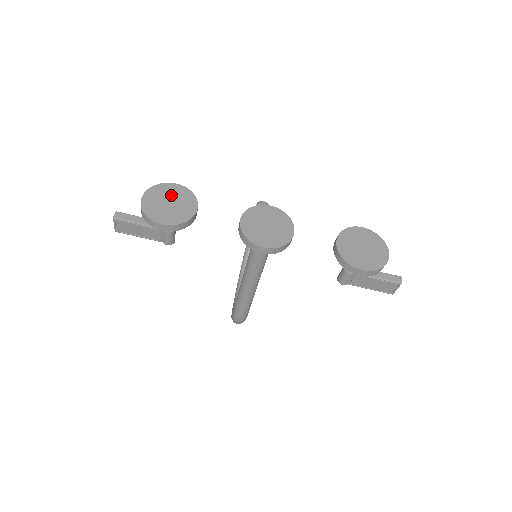
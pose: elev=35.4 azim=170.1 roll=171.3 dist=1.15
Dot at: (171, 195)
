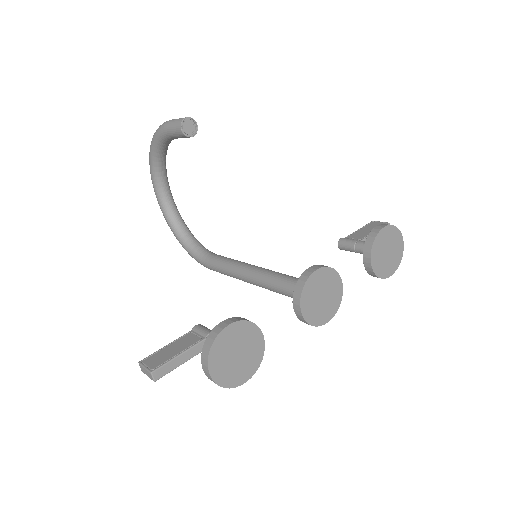
Dot at: (233, 344)
